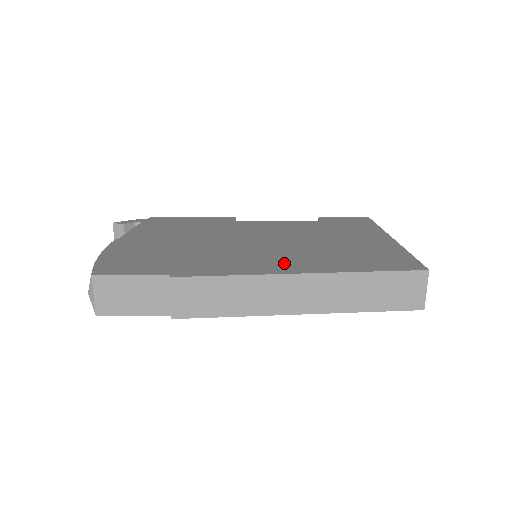
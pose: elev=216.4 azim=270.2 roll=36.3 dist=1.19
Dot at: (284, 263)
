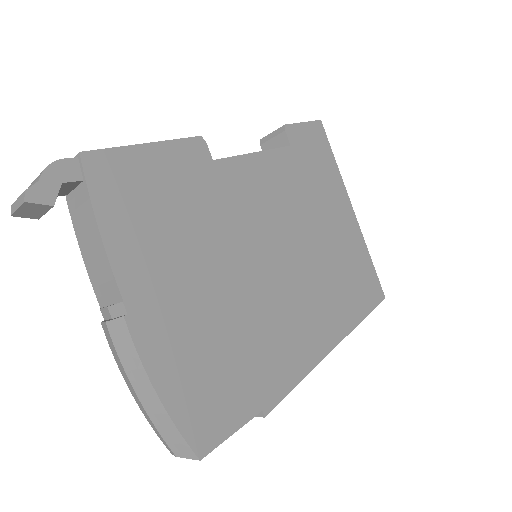
Dot at: (319, 327)
